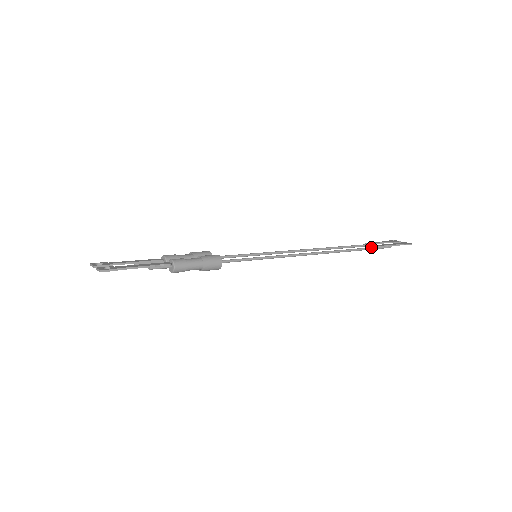
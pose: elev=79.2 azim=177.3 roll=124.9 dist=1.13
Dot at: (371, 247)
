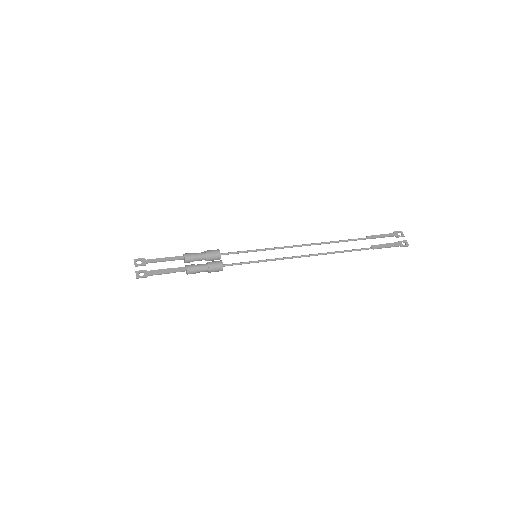
Dot at: (365, 248)
